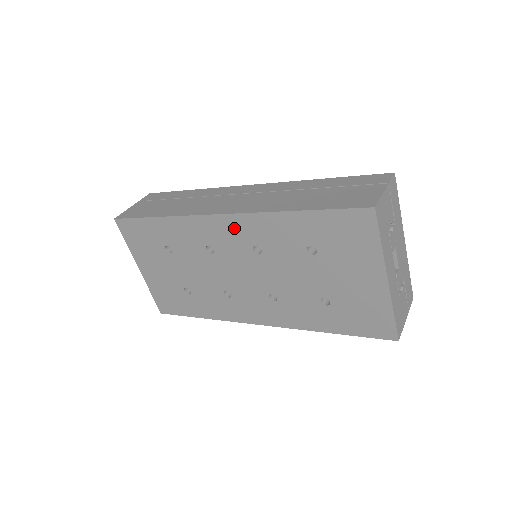
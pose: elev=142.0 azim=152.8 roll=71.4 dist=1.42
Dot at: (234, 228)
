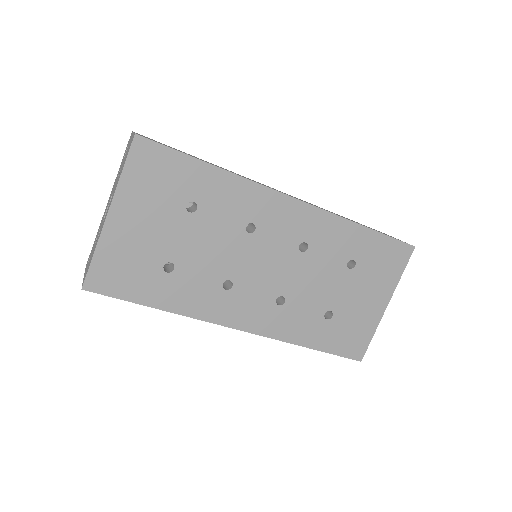
Dot at: (298, 217)
